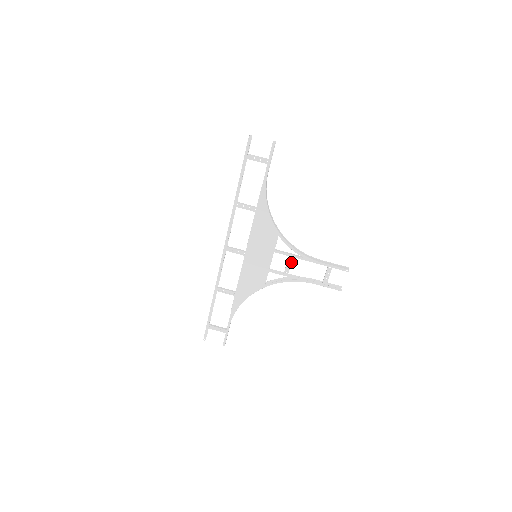
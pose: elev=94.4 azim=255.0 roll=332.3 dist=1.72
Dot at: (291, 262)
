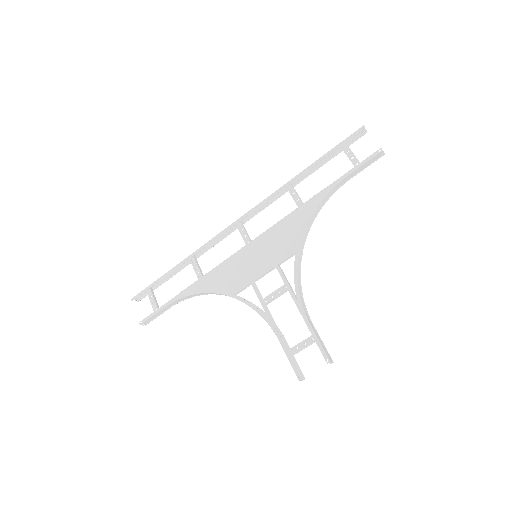
Dot at: (281, 293)
